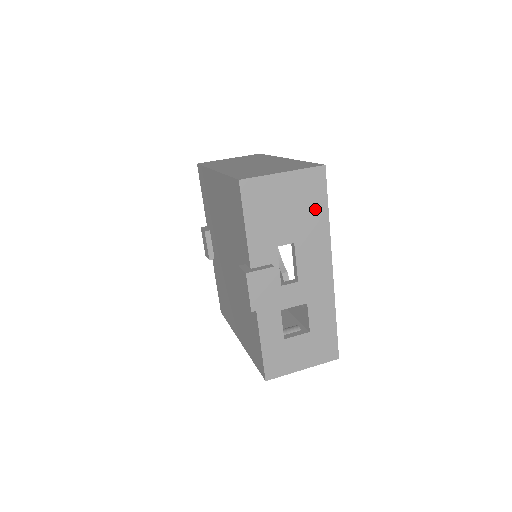
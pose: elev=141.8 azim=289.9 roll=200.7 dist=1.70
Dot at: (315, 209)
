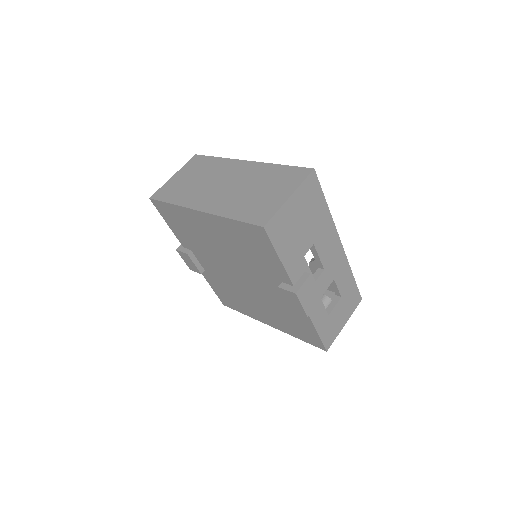
Dot at: (318, 208)
